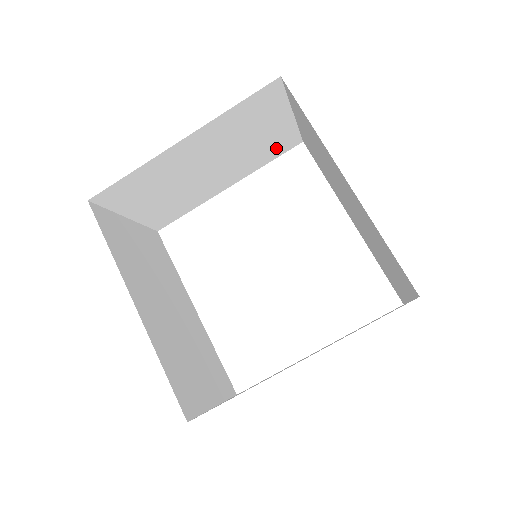
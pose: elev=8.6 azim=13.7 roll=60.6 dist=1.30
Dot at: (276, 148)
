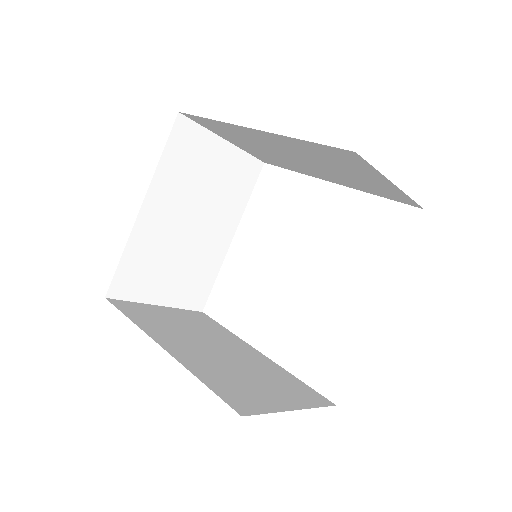
Dot at: (243, 180)
